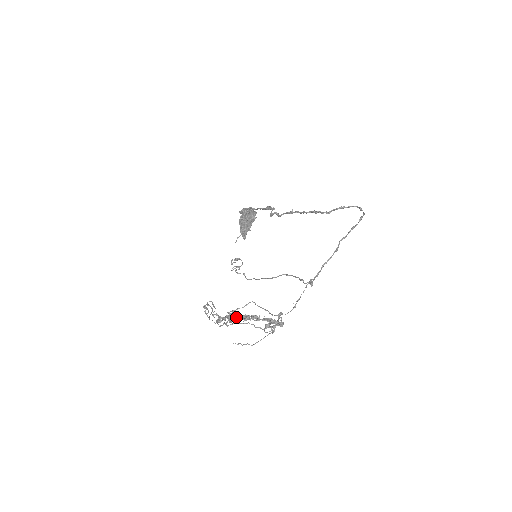
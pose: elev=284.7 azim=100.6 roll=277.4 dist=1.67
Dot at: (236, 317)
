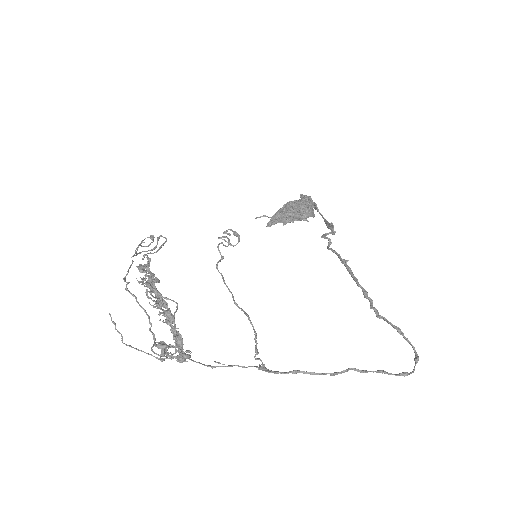
Dot at: (156, 289)
